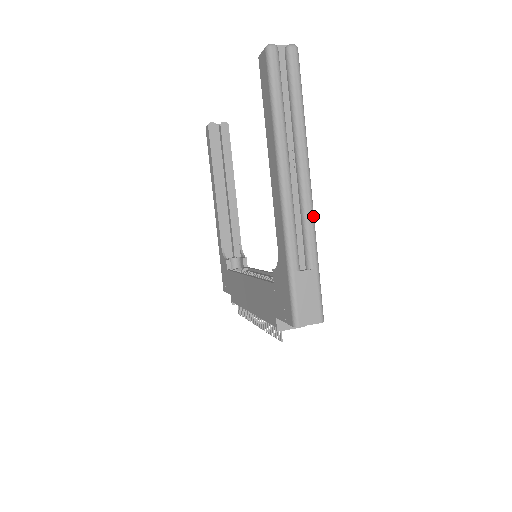
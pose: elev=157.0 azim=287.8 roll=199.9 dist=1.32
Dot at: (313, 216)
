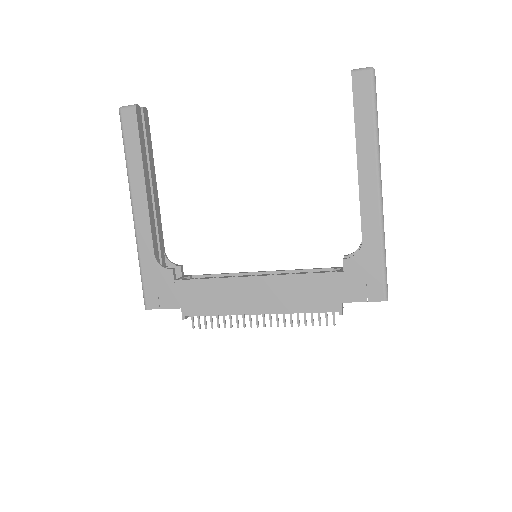
Dot at: occluded
